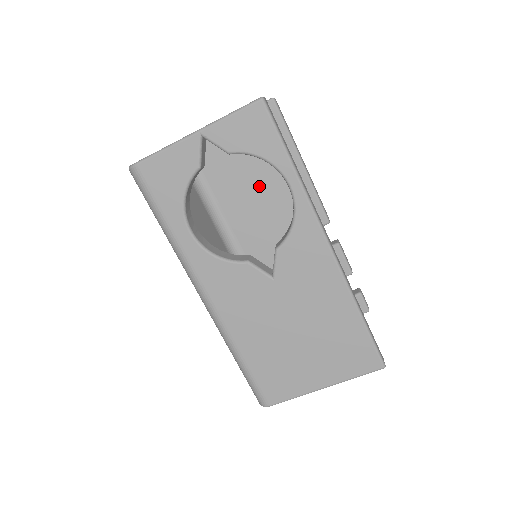
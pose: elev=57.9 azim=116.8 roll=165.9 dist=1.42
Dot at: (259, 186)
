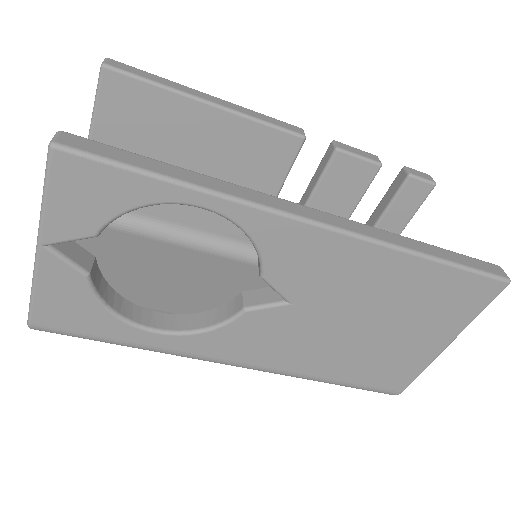
Dot at: occluded
